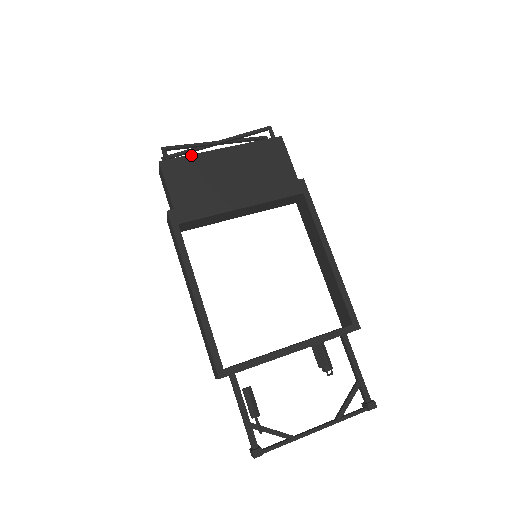
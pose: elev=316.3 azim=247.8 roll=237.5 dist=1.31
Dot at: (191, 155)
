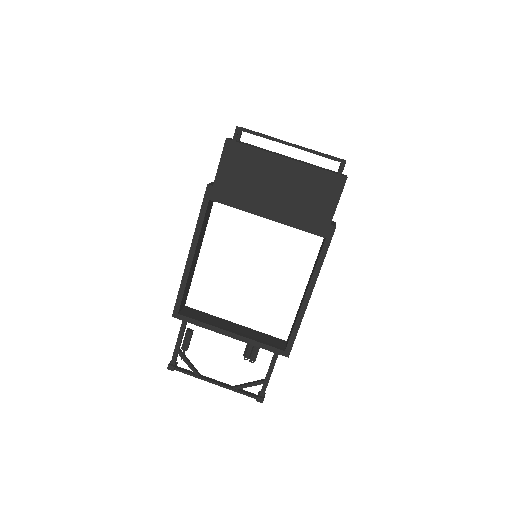
Dot at: (255, 148)
